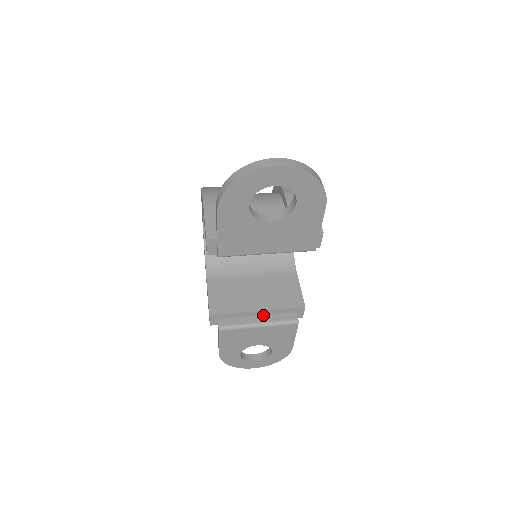
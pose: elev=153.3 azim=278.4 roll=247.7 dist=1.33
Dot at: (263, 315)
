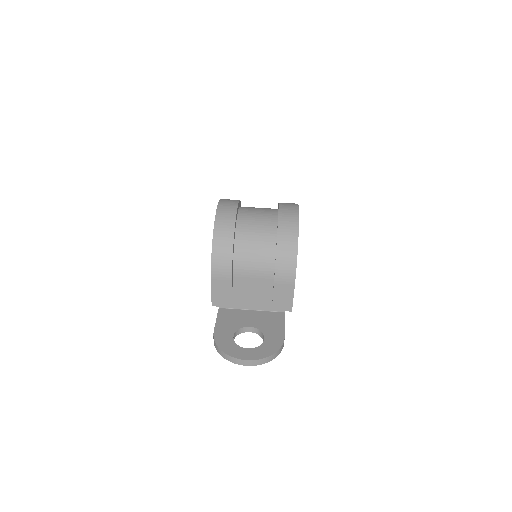
Dot at: occluded
